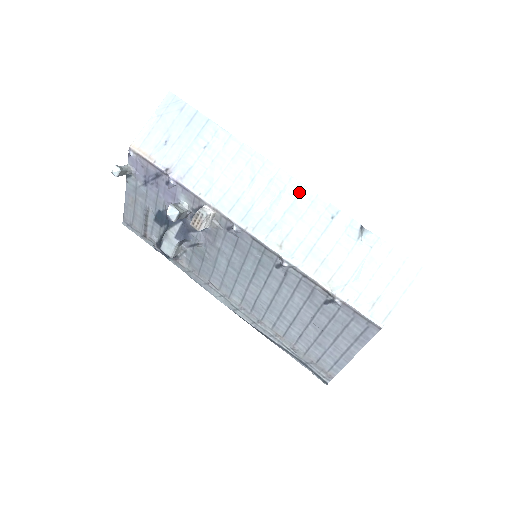
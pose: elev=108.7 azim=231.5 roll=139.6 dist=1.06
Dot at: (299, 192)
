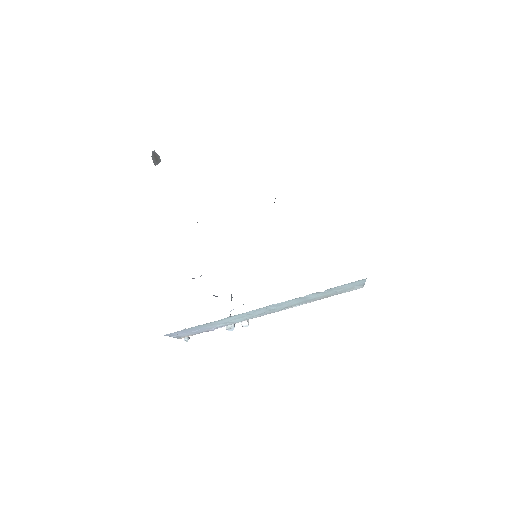
Dot at: (276, 305)
